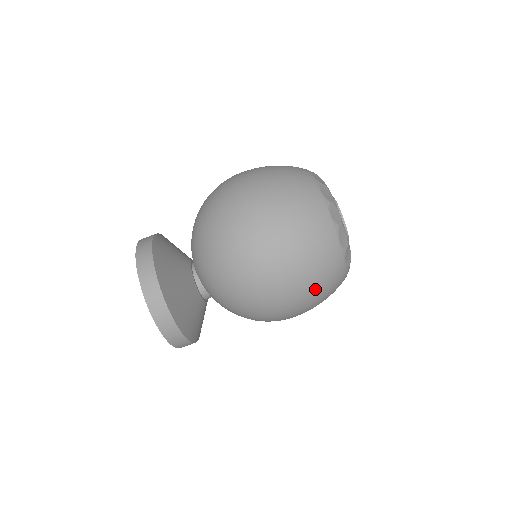
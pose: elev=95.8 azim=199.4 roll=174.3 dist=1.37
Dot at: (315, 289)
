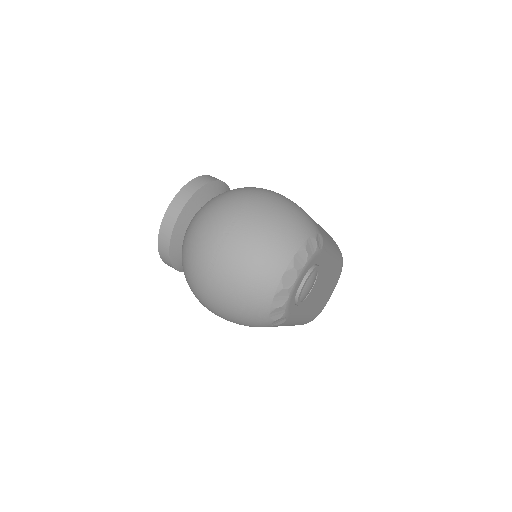
Dot at: (232, 311)
